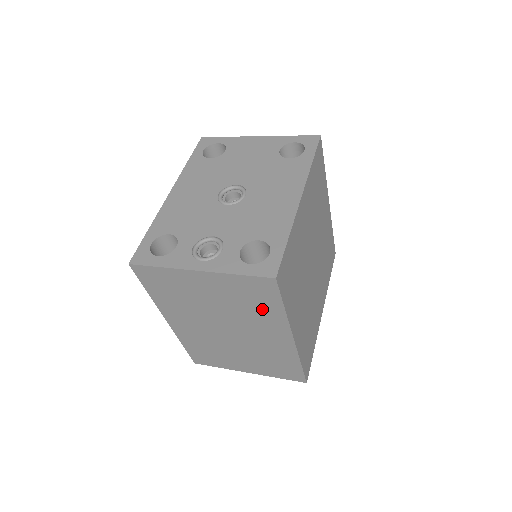
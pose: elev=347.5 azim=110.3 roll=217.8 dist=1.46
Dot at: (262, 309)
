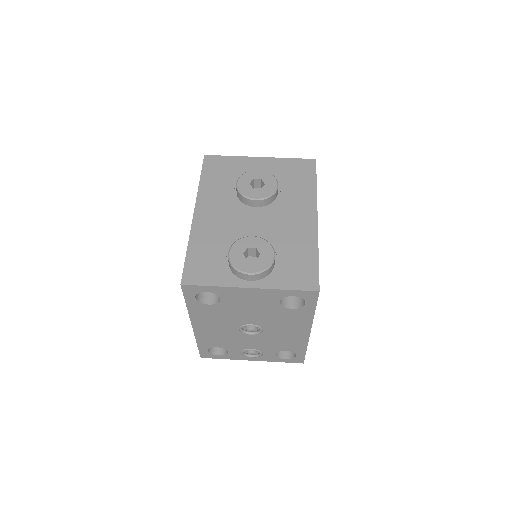
Dot at: occluded
